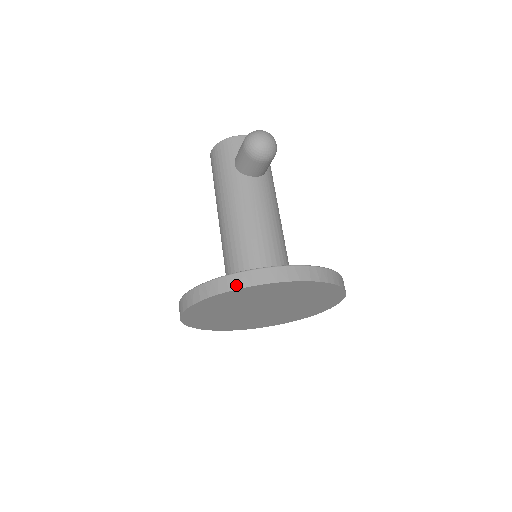
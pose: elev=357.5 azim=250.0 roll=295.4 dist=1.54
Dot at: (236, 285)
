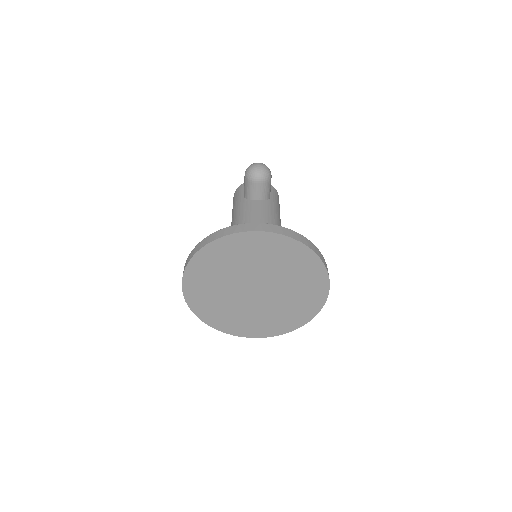
Dot at: (212, 239)
